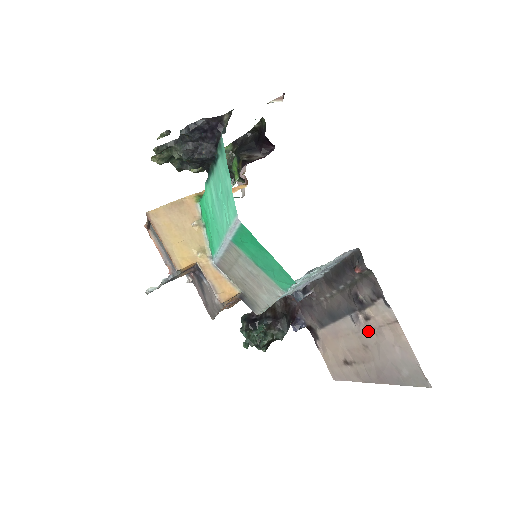
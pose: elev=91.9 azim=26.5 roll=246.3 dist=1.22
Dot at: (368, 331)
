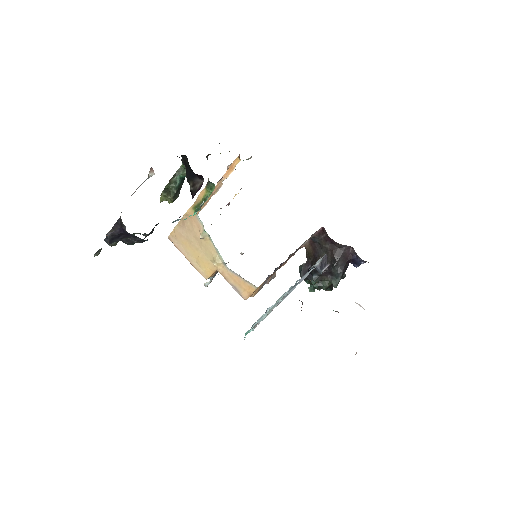
Dot at: occluded
